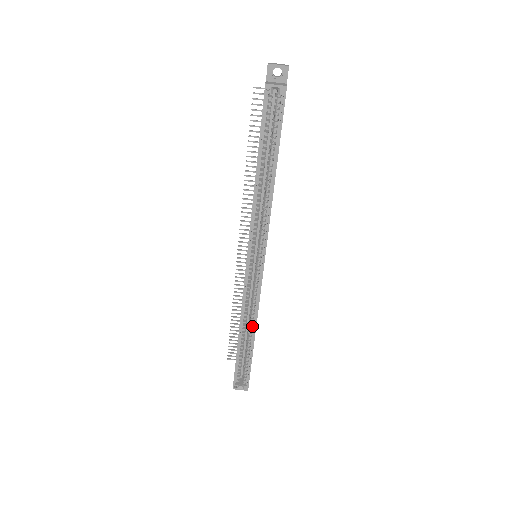
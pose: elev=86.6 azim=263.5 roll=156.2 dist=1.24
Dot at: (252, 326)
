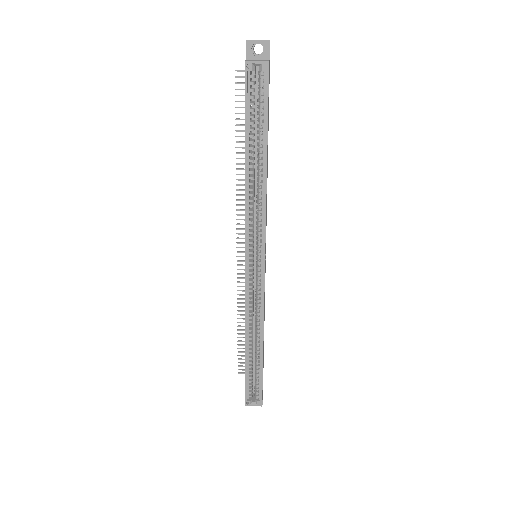
Dot at: (259, 334)
